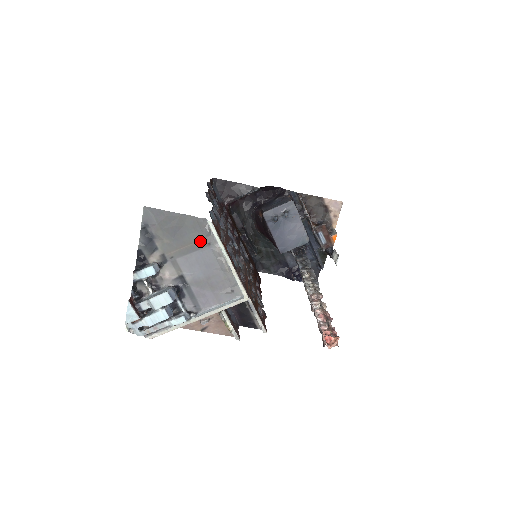
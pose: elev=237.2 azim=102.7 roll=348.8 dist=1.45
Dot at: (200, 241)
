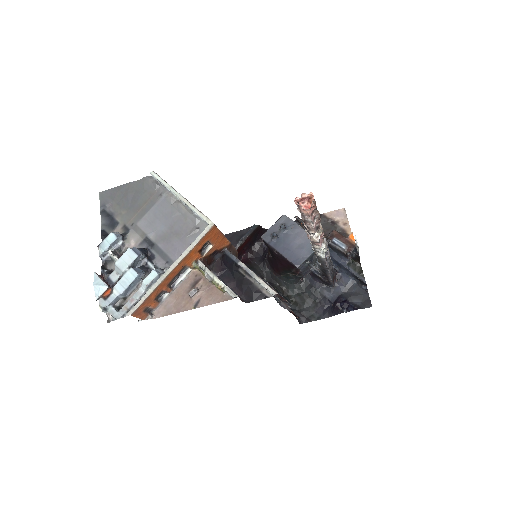
Dot at: (152, 197)
